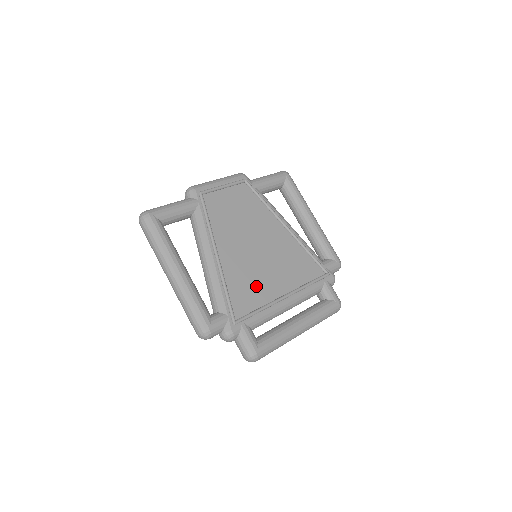
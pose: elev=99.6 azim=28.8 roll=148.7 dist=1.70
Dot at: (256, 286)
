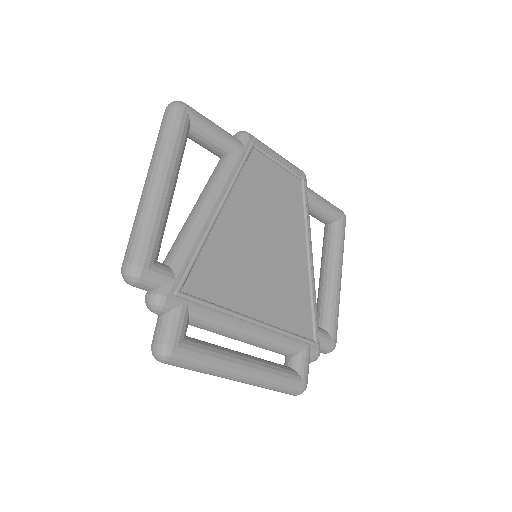
Dot at: (233, 280)
